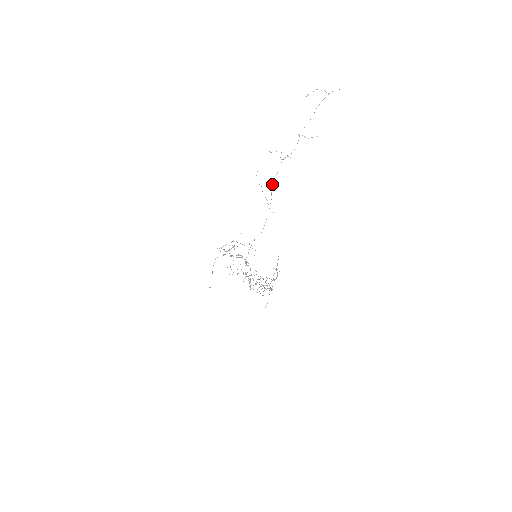
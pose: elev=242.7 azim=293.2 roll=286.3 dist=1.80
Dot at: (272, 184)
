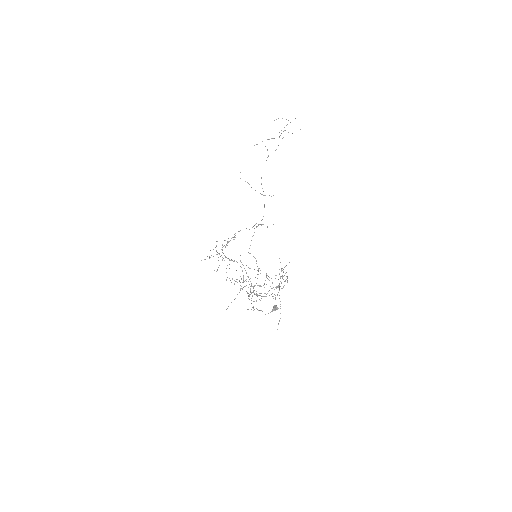
Dot at: (261, 178)
